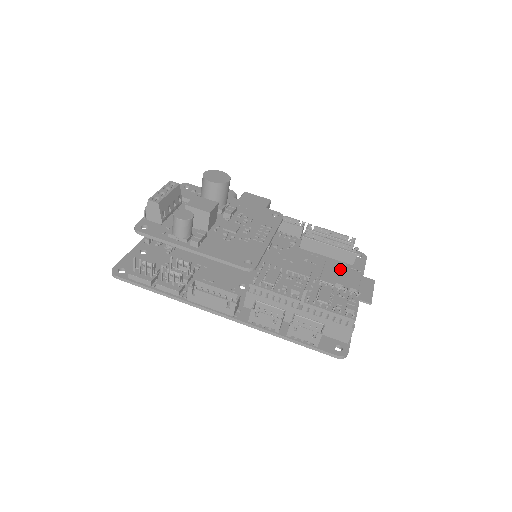
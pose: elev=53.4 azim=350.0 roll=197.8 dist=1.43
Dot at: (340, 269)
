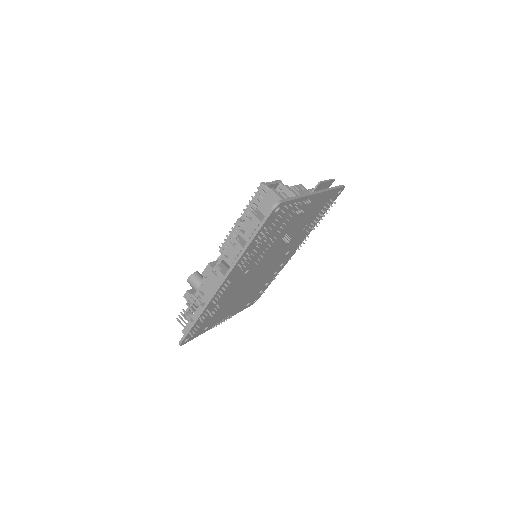
Dot at: occluded
